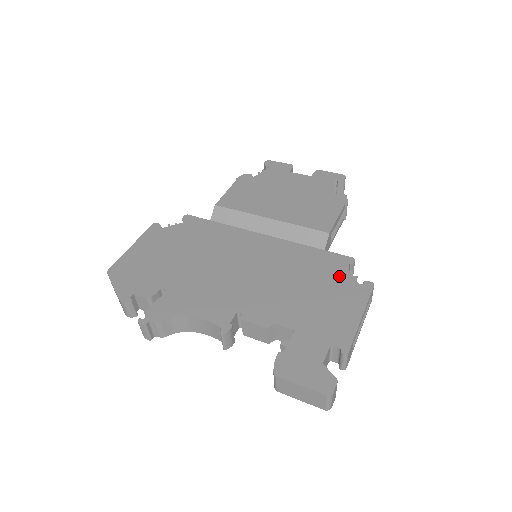
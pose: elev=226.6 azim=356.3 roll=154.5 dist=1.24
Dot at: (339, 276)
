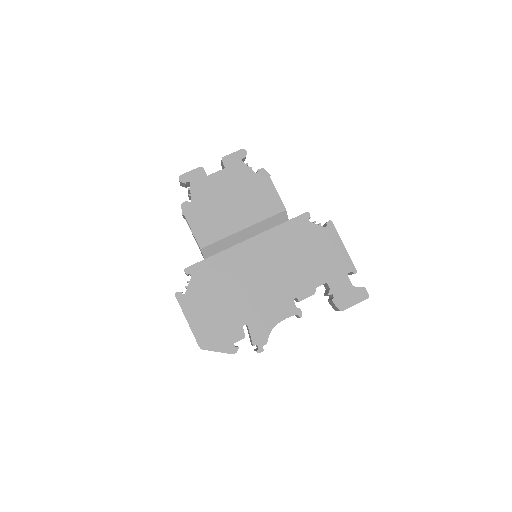
Dot at: (313, 231)
